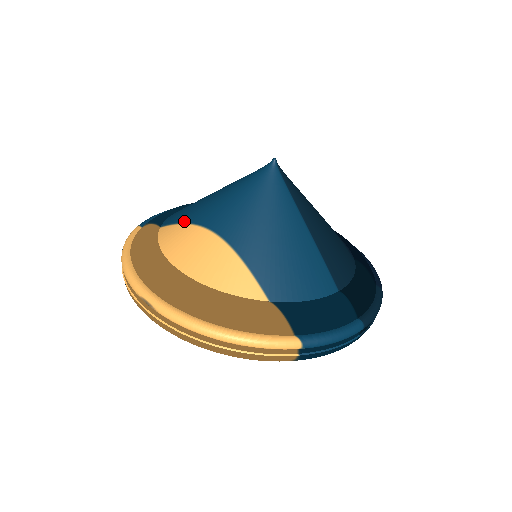
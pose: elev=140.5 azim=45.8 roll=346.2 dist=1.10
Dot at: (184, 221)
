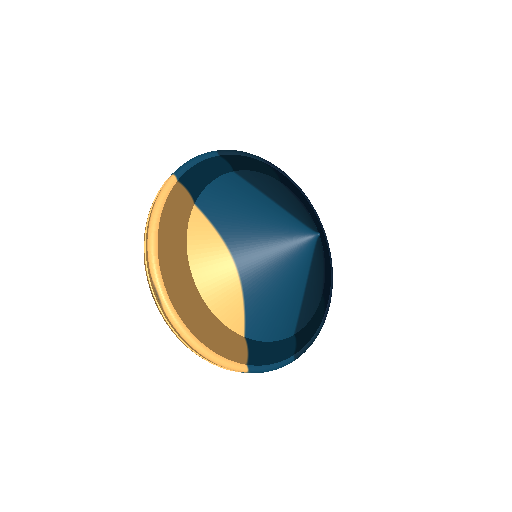
Dot at: (218, 227)
